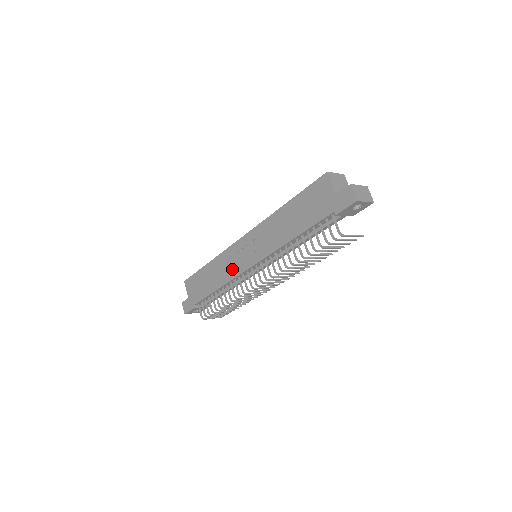
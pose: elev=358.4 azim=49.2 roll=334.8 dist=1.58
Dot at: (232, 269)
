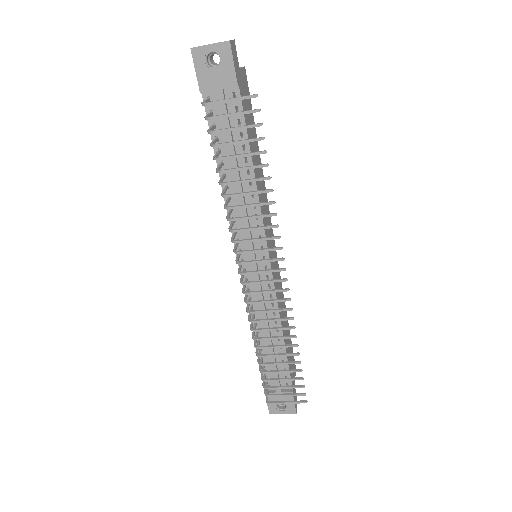
Dot at: occluded
